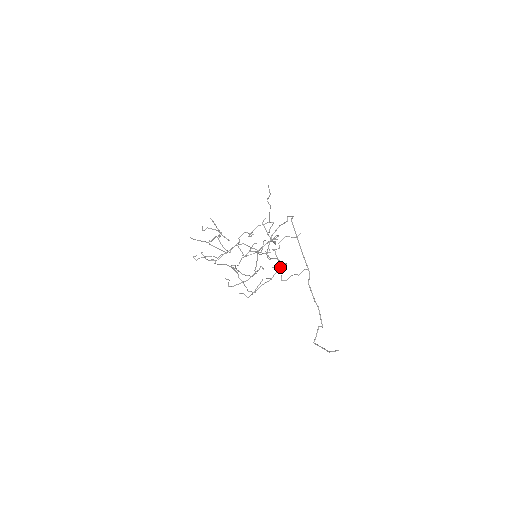
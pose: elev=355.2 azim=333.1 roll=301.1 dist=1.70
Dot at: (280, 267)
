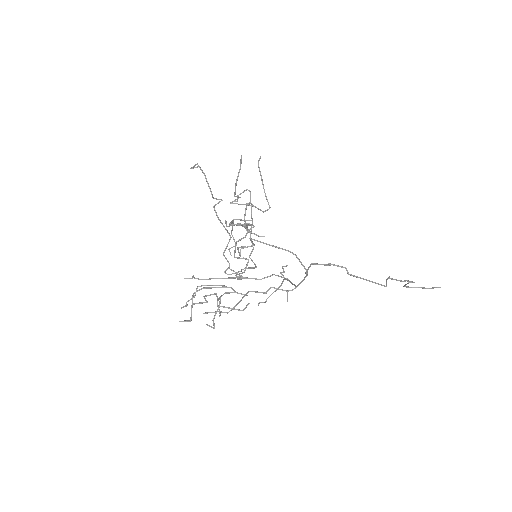
Dot at: occluded
